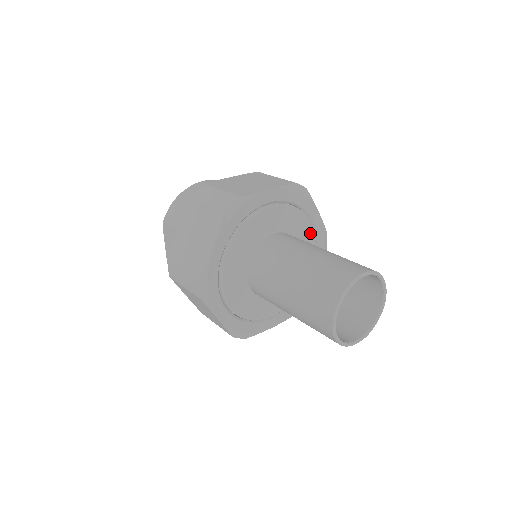
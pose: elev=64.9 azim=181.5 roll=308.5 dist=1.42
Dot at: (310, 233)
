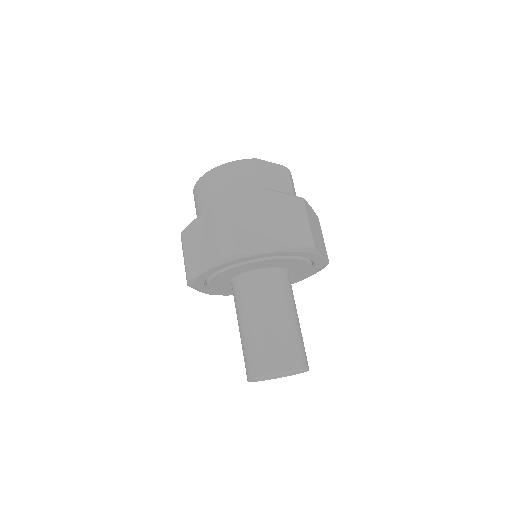
Dot at: (276, 260)
